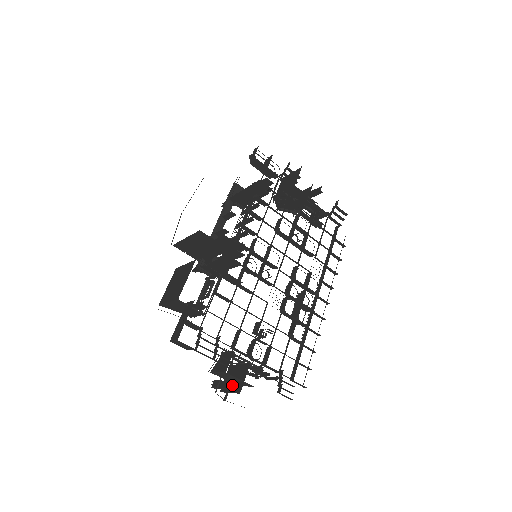
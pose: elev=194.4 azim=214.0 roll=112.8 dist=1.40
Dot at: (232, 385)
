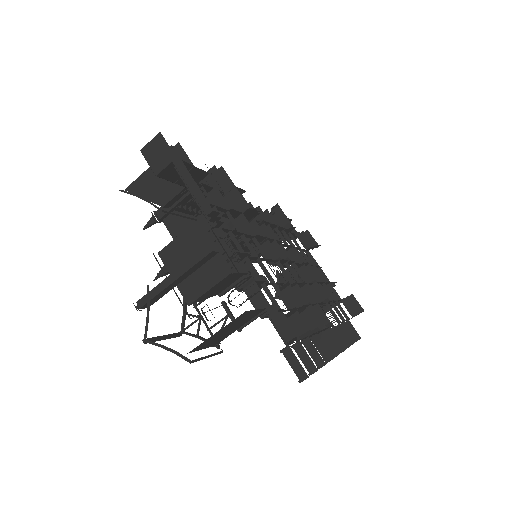
Dot at: (193, 258)
